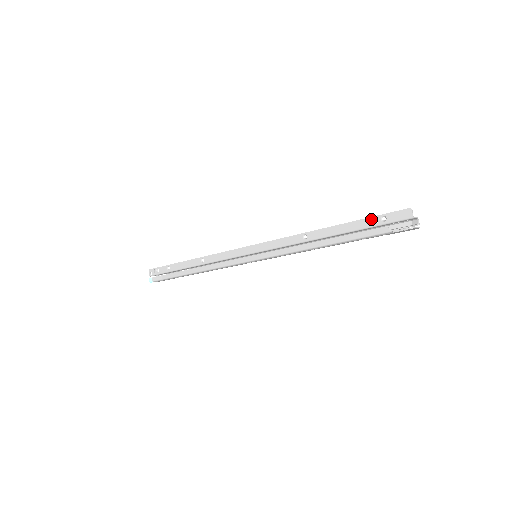
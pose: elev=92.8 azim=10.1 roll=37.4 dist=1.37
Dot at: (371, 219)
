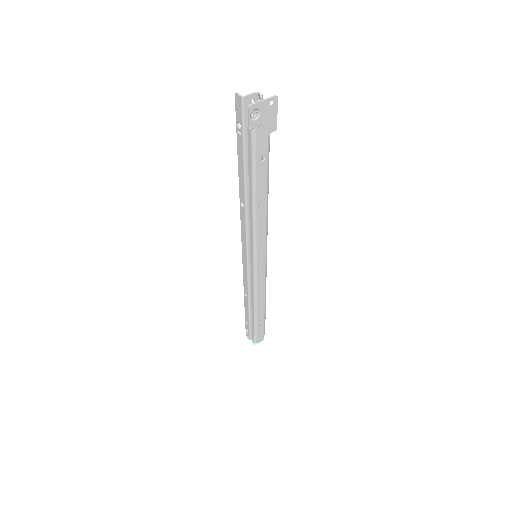
Dot at: (238, 137)
